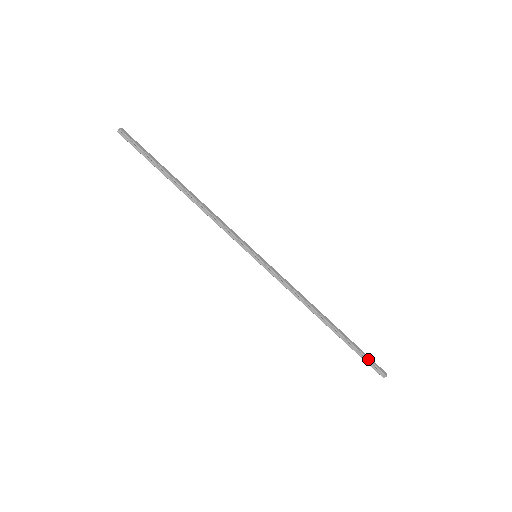
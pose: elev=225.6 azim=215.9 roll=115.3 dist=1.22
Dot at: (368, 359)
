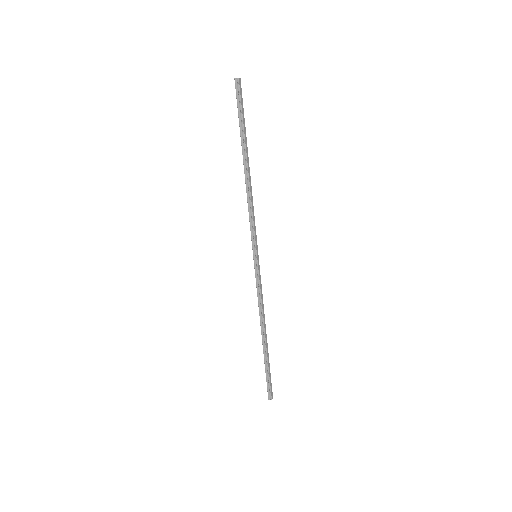
Dot at: (270, 381)
